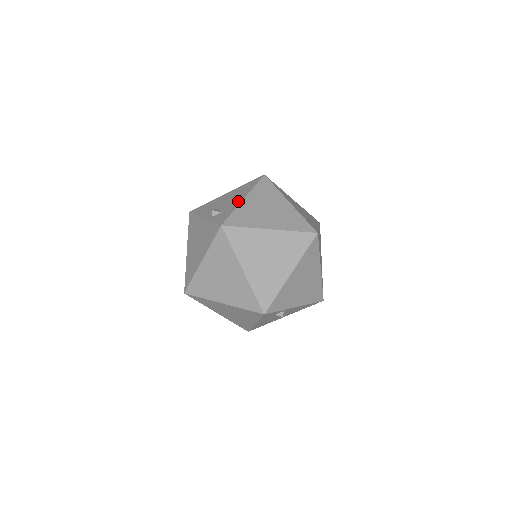
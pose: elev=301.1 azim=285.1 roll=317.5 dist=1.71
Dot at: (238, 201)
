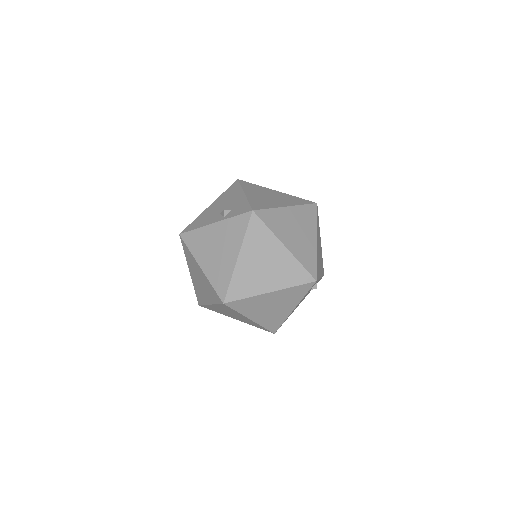
Dot at: (241, 197)
